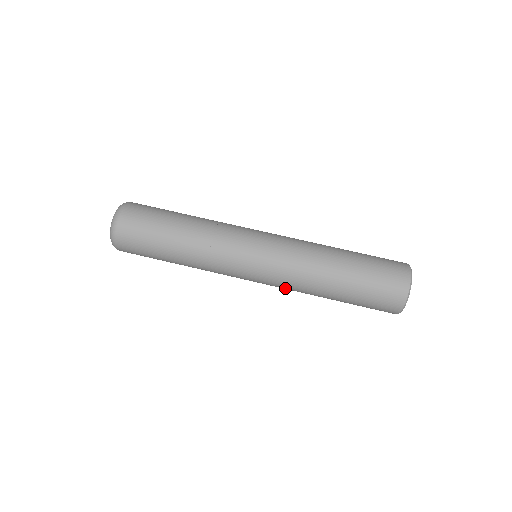
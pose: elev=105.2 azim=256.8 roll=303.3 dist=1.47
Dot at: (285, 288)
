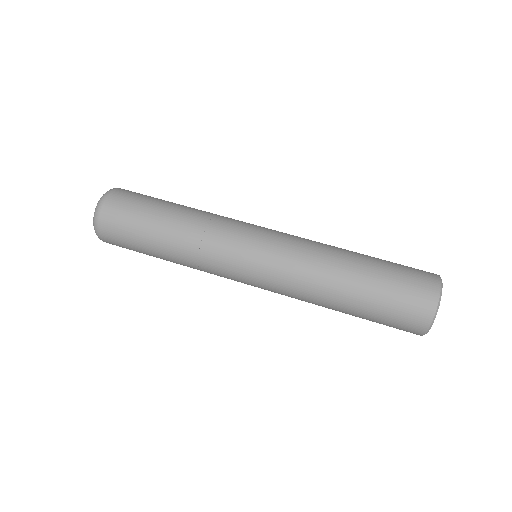
Dot at: occluded
